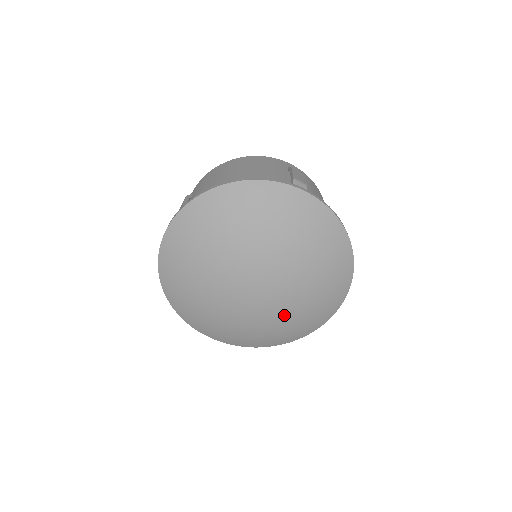
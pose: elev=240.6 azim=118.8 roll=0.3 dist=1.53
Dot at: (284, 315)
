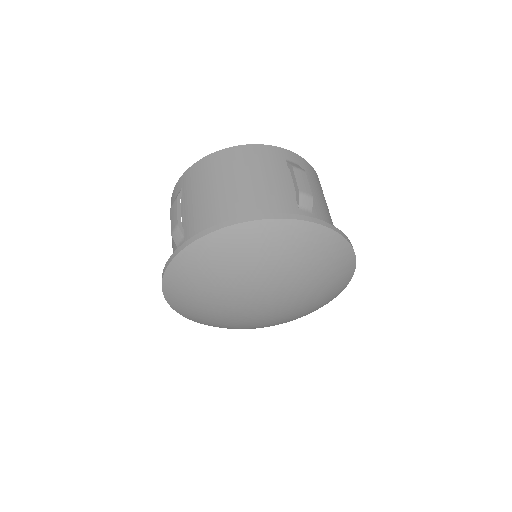
Dot at: (288, 317)
